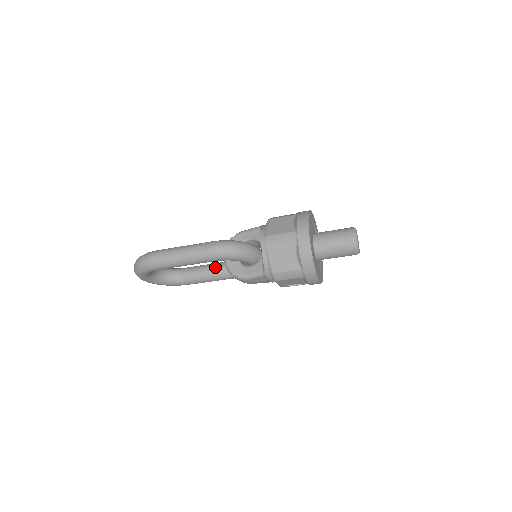
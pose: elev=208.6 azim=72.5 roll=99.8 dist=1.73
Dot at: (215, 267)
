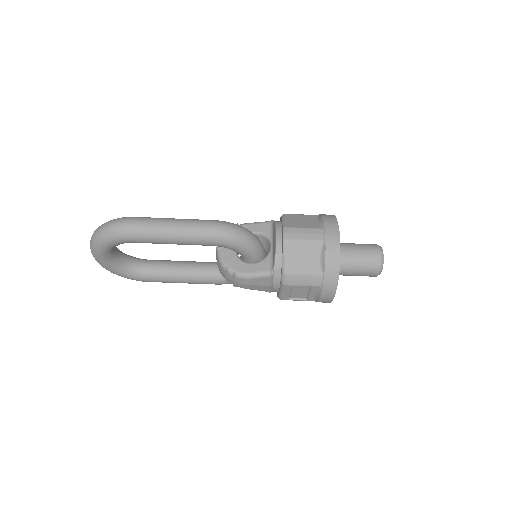
Dot at: (193, 264)
